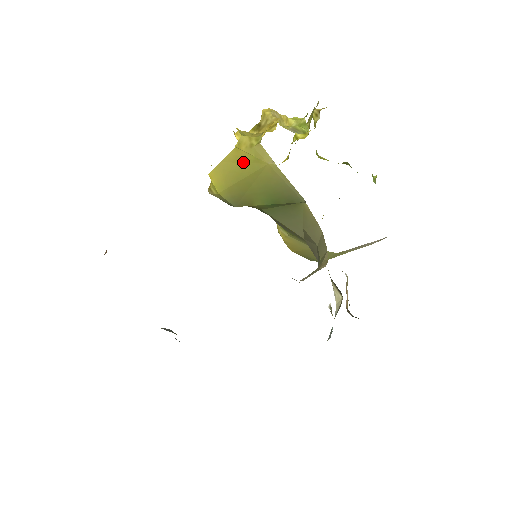
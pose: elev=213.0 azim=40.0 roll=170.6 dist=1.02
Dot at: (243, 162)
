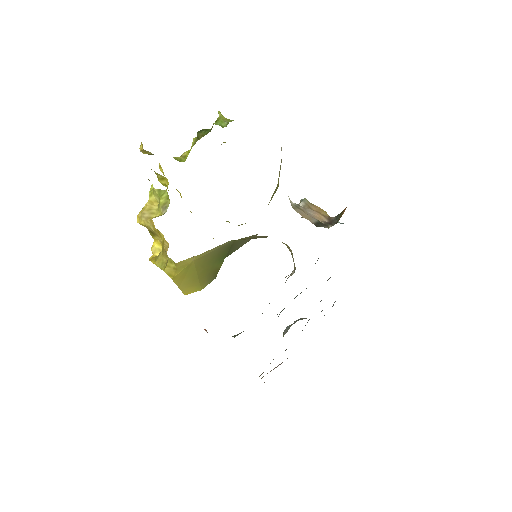
Dot at: (185, 275)
